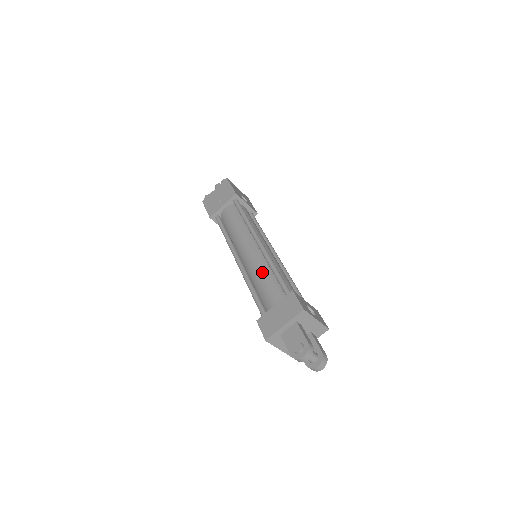
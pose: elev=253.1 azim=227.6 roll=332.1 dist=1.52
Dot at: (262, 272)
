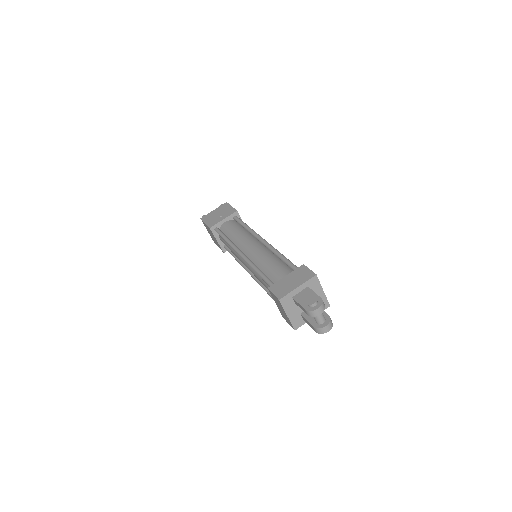
Dot at: (269, 258)
